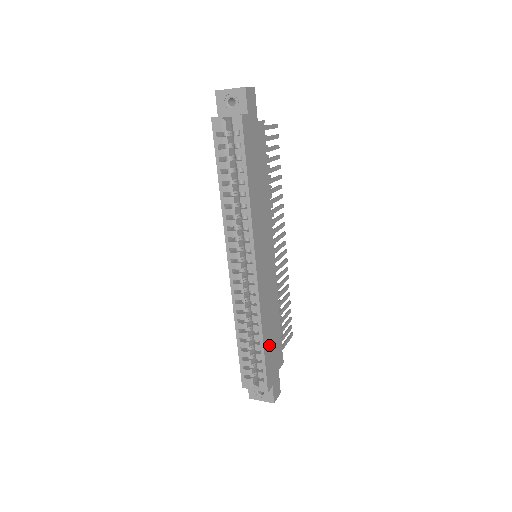
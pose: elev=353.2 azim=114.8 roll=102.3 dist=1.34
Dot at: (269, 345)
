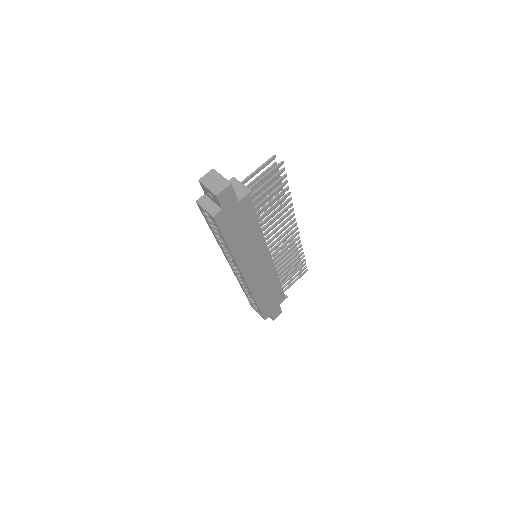
Dot at: (265, 302)
